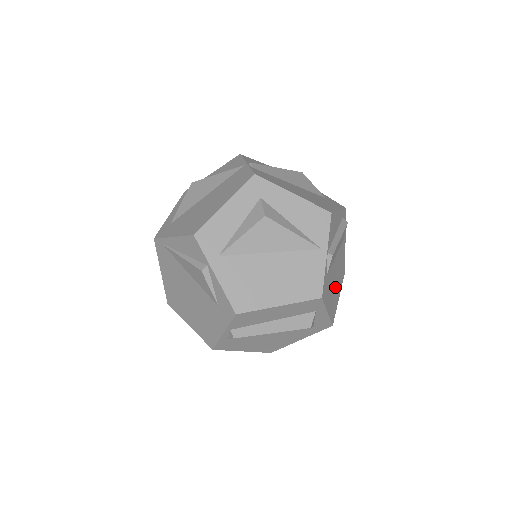
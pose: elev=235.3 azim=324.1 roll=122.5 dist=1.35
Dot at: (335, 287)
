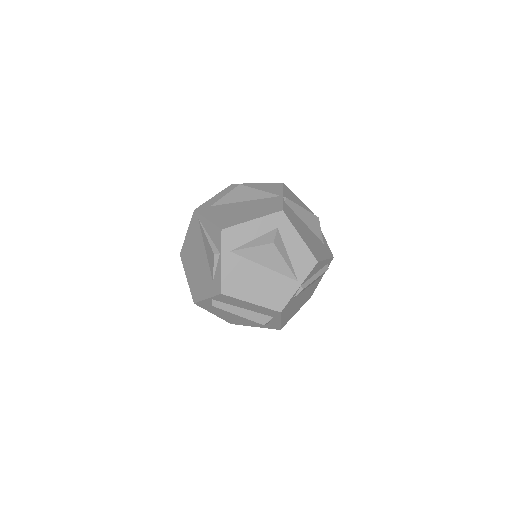
Dot at: (296, 306)
